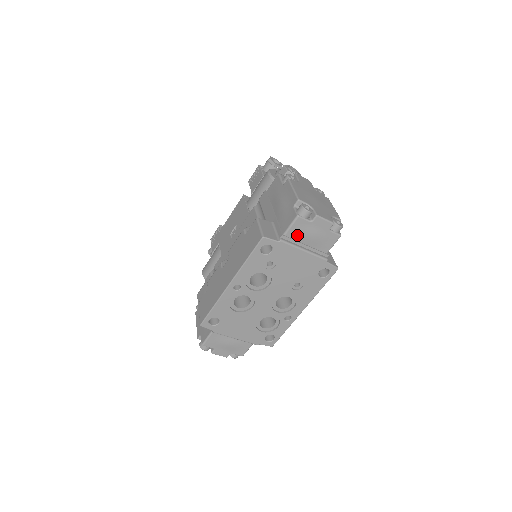
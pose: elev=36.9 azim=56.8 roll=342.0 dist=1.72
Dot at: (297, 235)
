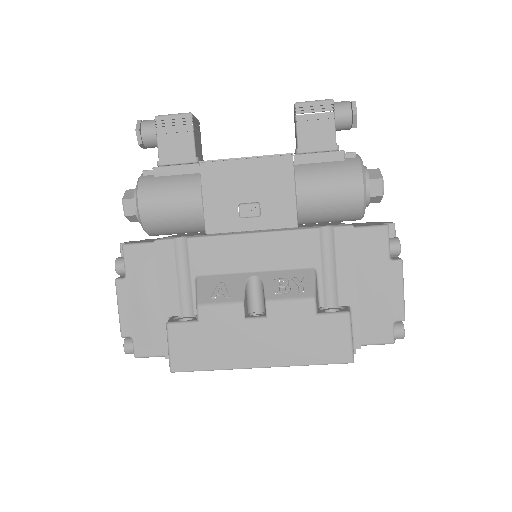
Dot at: occluded
